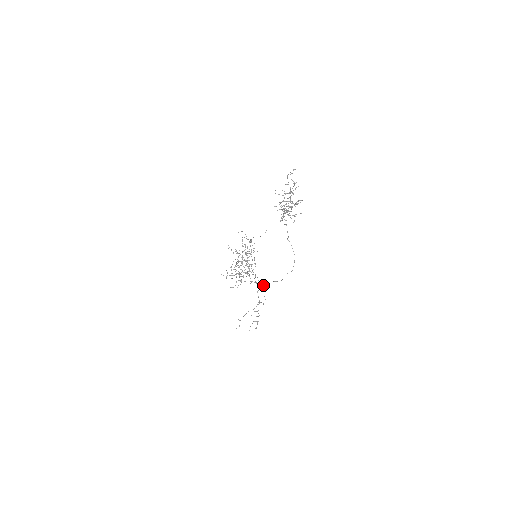
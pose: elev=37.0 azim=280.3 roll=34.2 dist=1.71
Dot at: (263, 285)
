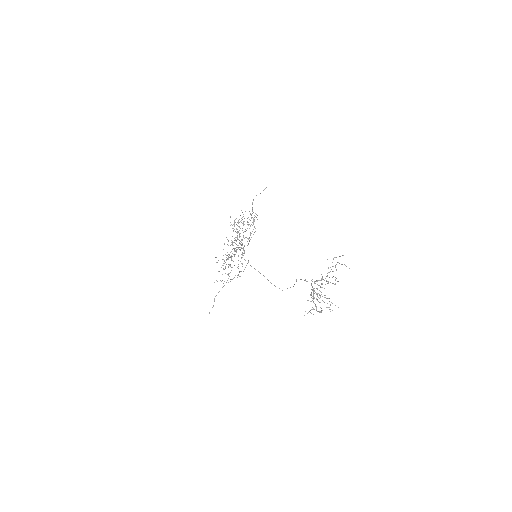
Dot at: occluded
